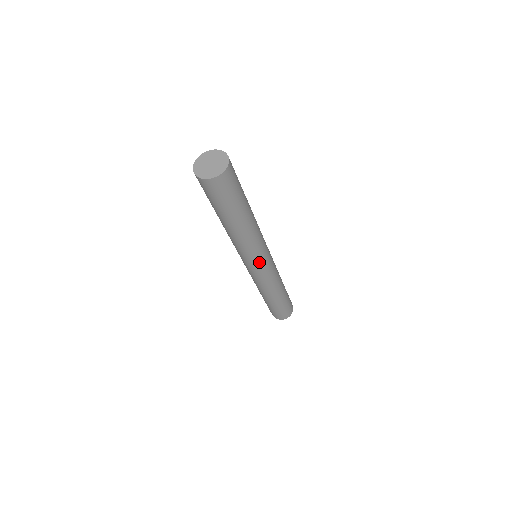
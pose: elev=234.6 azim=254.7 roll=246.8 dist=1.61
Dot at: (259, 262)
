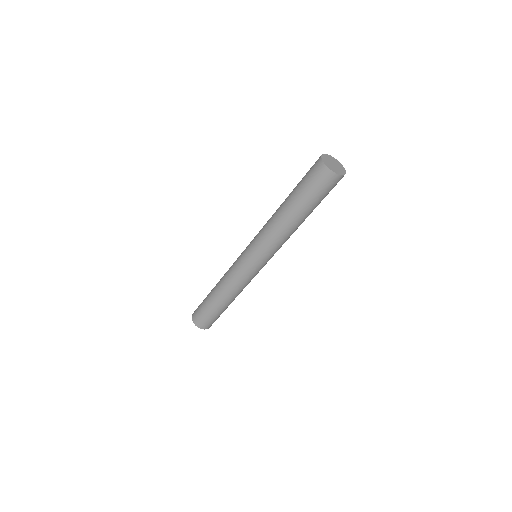
Dot at: (260, 259)
